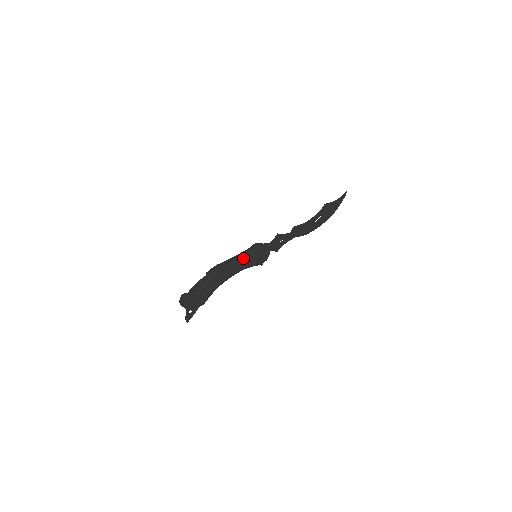
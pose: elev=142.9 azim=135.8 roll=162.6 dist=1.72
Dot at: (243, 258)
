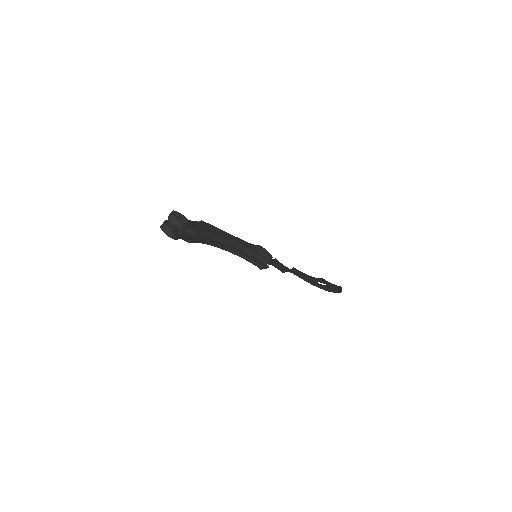
Dot at: (238, 239)
